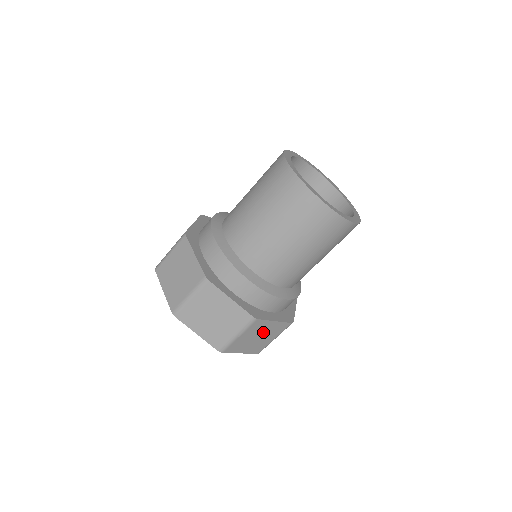
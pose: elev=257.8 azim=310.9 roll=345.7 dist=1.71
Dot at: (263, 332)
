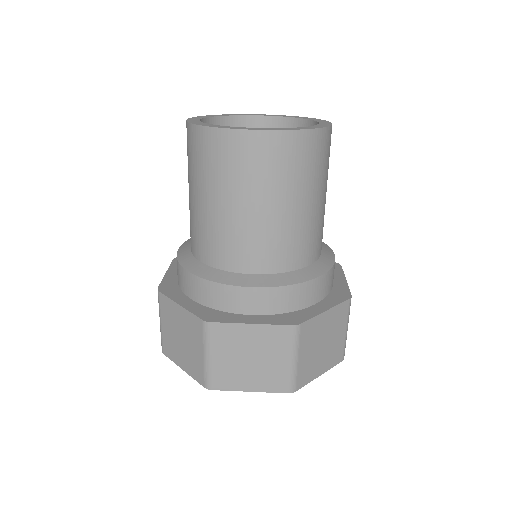
Dot at: (323, 333)
